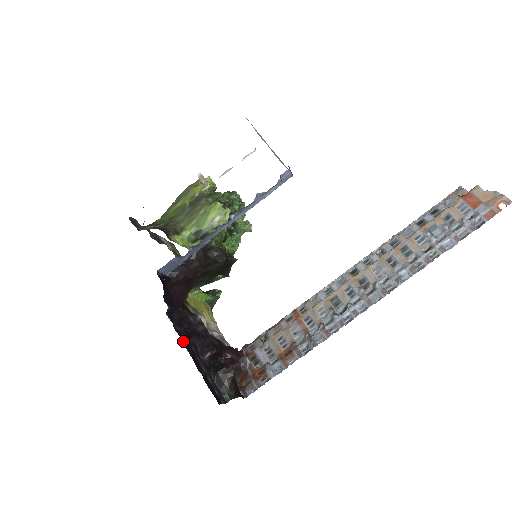
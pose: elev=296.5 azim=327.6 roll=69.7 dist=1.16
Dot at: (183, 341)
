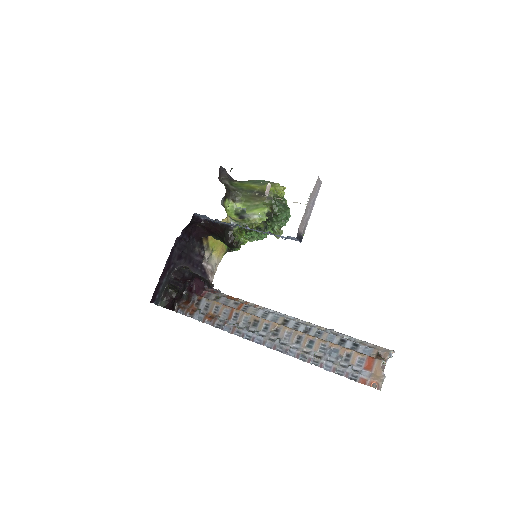
Dot at: (169, 258)
